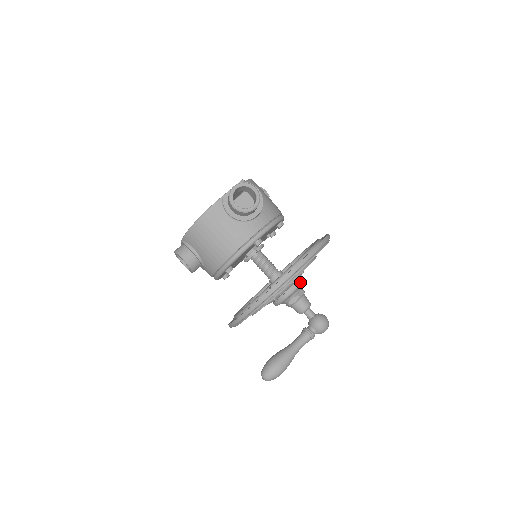
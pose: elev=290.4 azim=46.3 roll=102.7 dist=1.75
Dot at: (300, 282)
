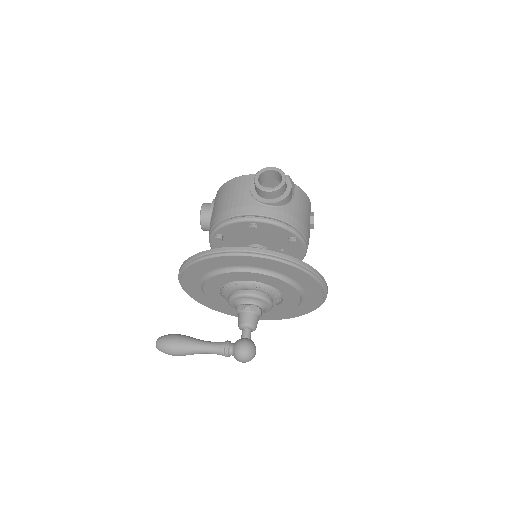
Dot at: (260, 294)
